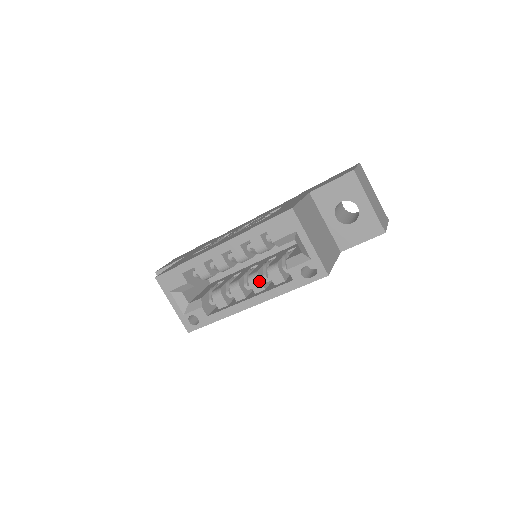
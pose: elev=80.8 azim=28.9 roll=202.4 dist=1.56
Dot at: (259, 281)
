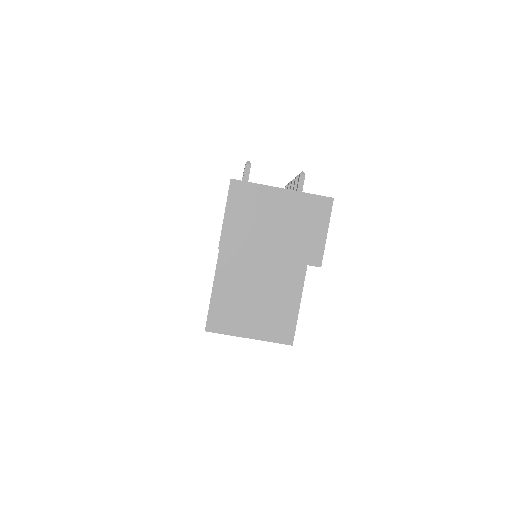
Dot at: occluded
